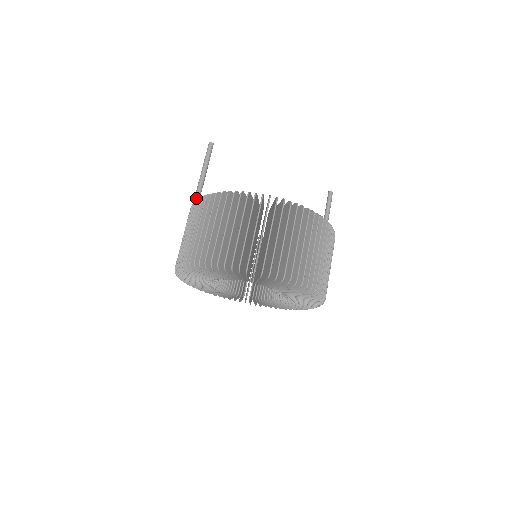
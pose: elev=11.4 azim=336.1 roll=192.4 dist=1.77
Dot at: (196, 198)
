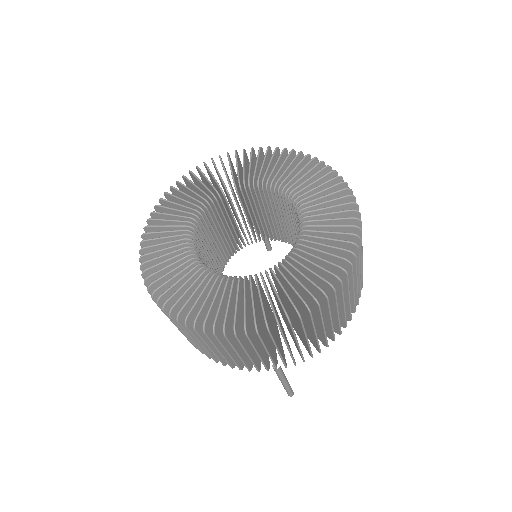
Dot at: occluded
